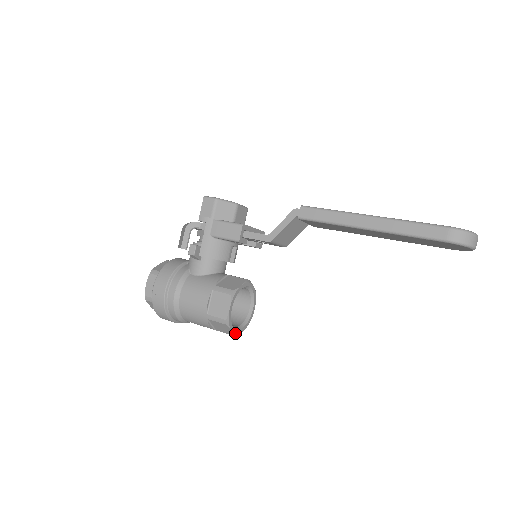
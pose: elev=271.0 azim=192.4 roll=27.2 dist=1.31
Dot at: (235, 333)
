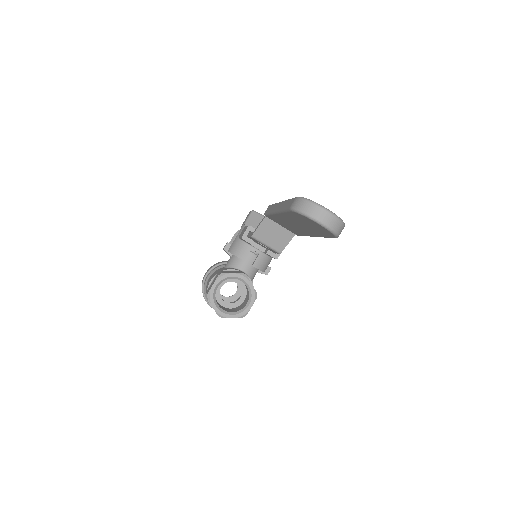
Dot at: (218, 313)
